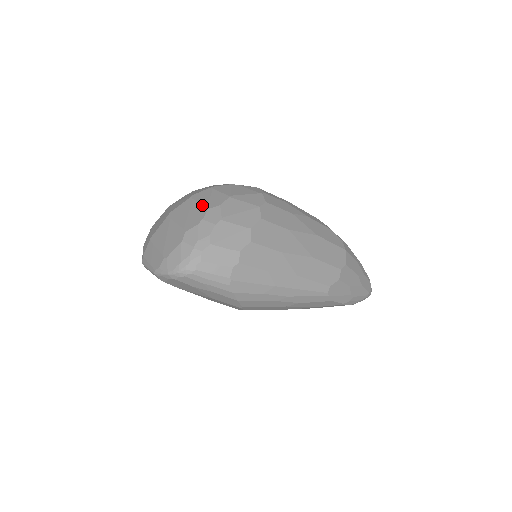
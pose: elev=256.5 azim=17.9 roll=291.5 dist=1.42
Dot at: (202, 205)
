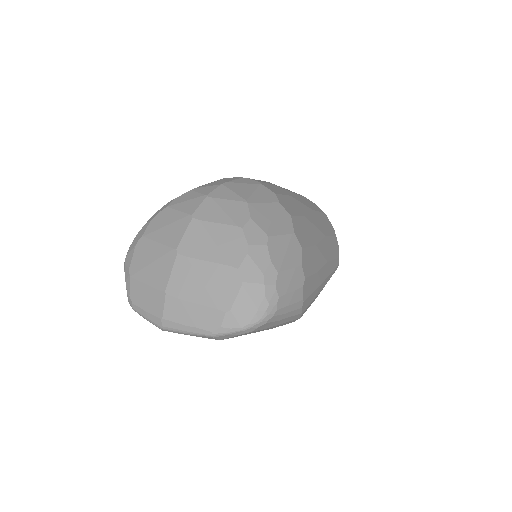
Dot at: (226, 225)
